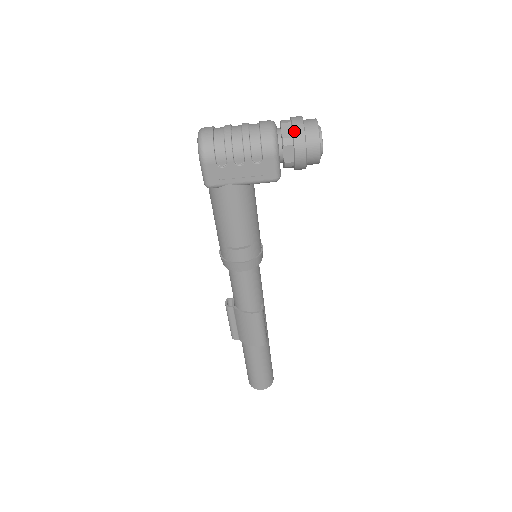
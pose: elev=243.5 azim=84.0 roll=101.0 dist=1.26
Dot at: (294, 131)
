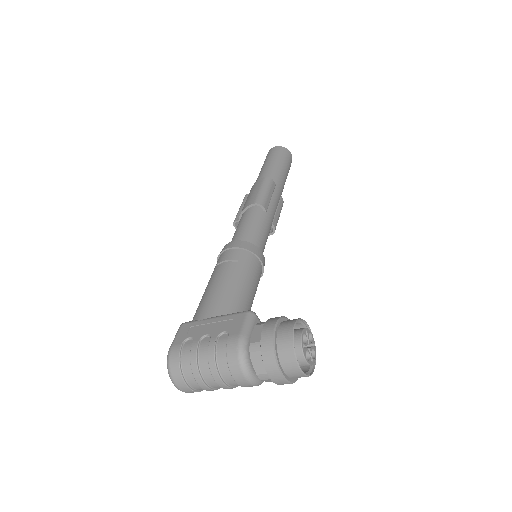
Dot at: occluded
